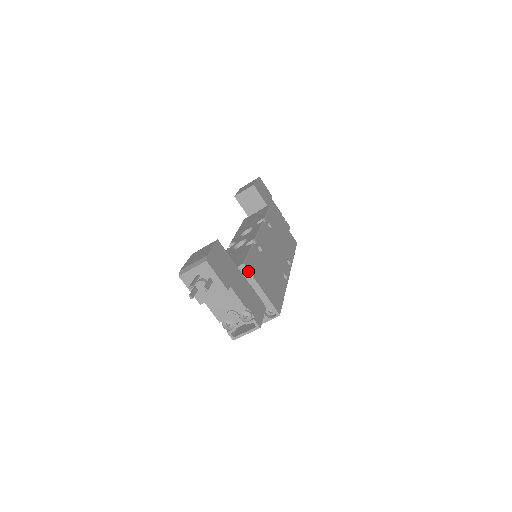
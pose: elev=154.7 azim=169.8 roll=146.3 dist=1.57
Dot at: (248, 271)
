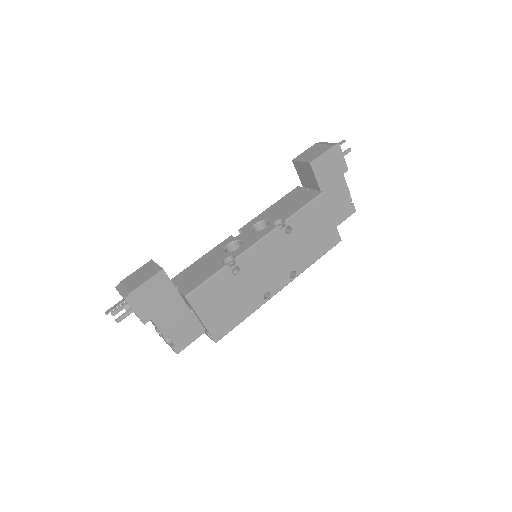
Dot at: (189, 303)
